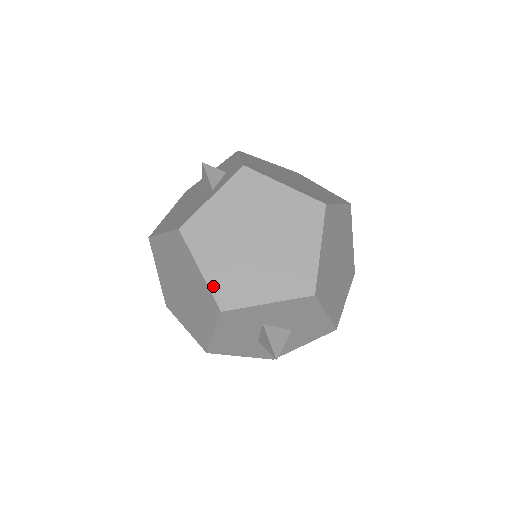
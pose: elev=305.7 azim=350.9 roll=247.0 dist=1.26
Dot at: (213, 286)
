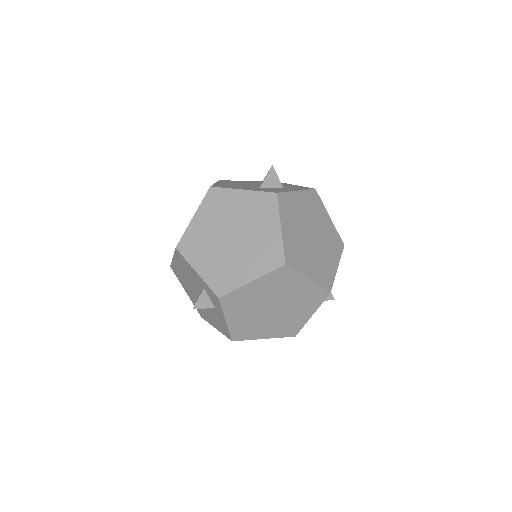
Dot at: (279, 336)
